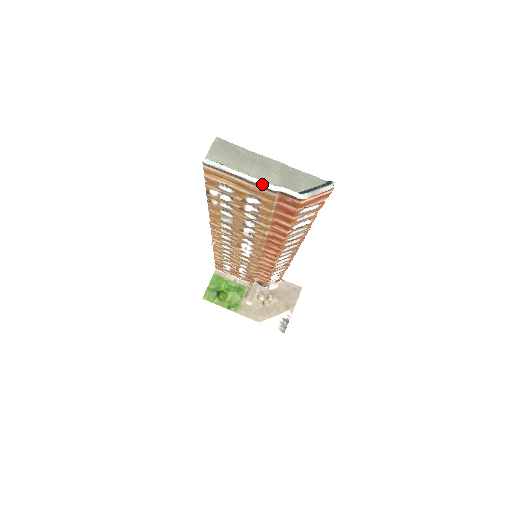
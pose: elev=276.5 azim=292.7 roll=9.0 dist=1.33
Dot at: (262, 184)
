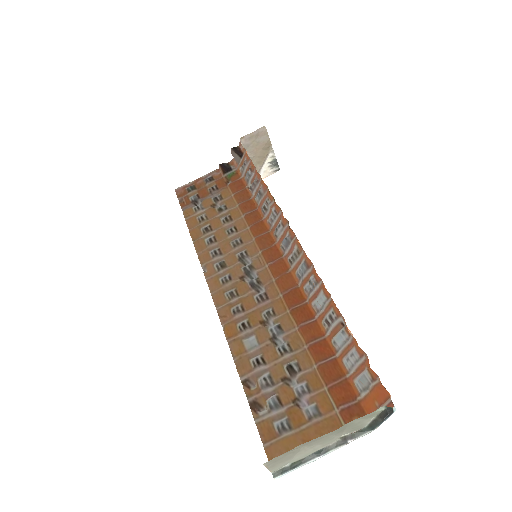
Dot at: occluded
